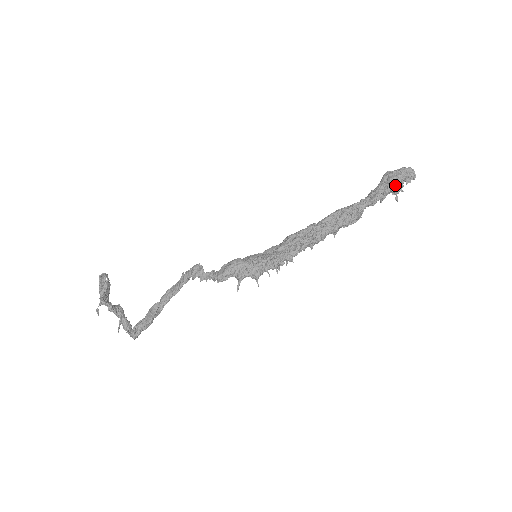
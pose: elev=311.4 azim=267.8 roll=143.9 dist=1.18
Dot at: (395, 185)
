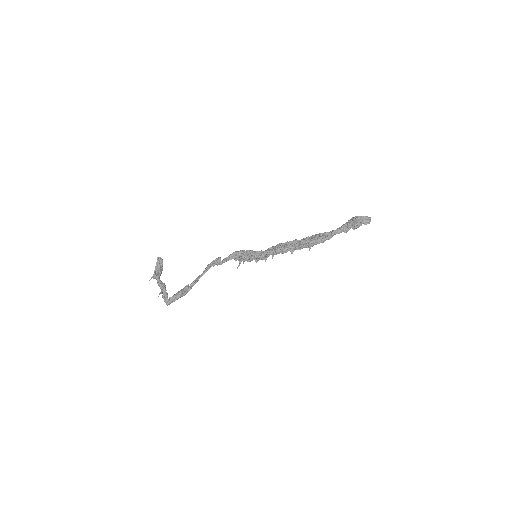
Dot at: (354, 222)
